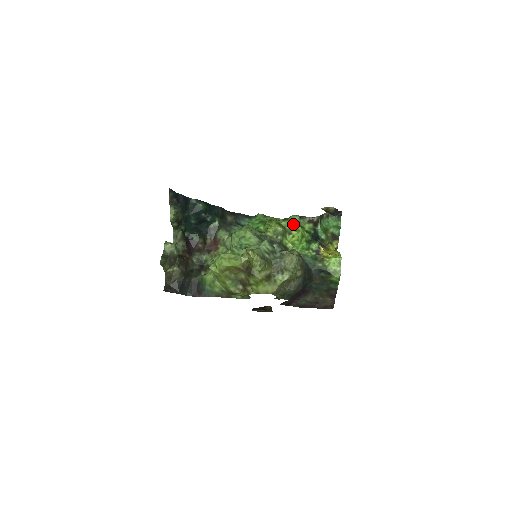
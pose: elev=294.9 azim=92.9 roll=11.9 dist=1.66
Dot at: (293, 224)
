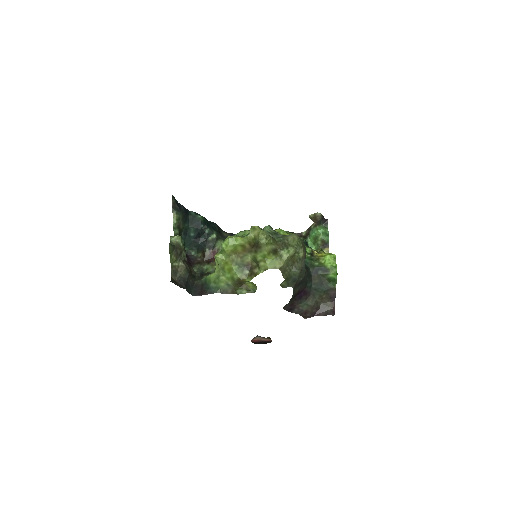
Dot at: (286, 232)
